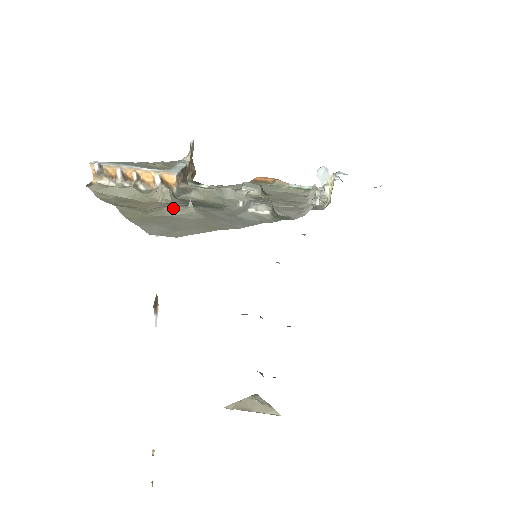
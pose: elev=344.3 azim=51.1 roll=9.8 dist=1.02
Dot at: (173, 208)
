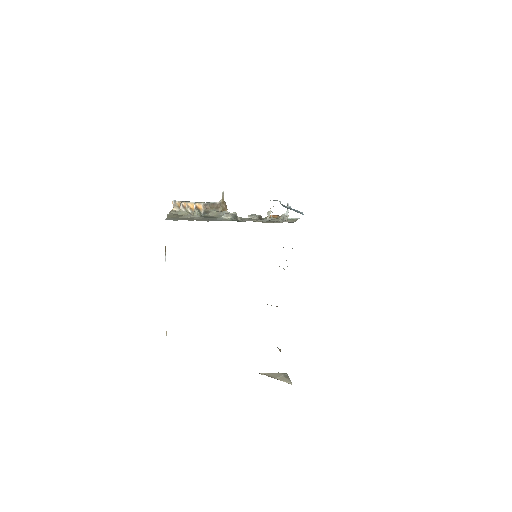
Dot at: (189, 215)
